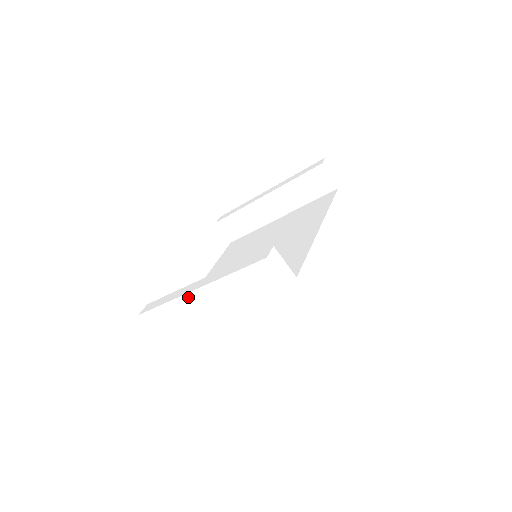
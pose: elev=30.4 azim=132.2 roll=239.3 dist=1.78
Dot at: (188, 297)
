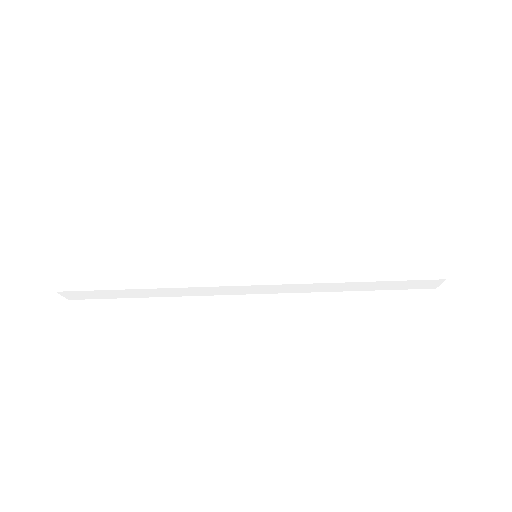
Dot at: (213, 188)
